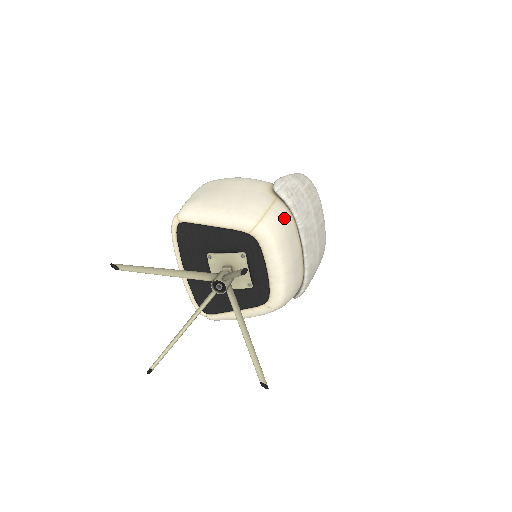
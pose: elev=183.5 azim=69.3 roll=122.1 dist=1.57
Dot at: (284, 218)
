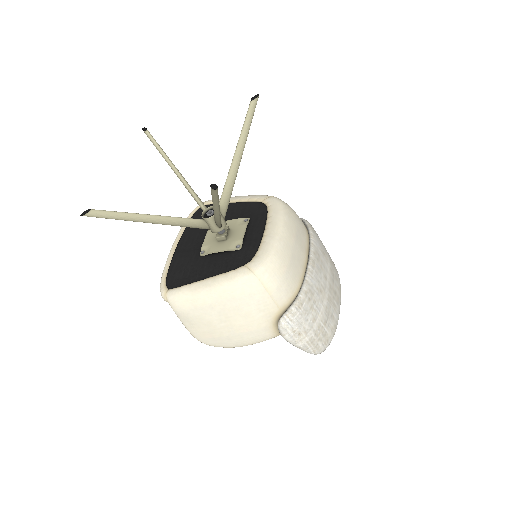
Dot at: (299, 218)
